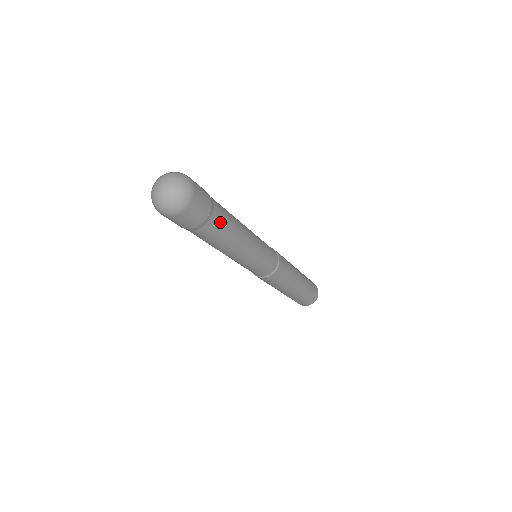
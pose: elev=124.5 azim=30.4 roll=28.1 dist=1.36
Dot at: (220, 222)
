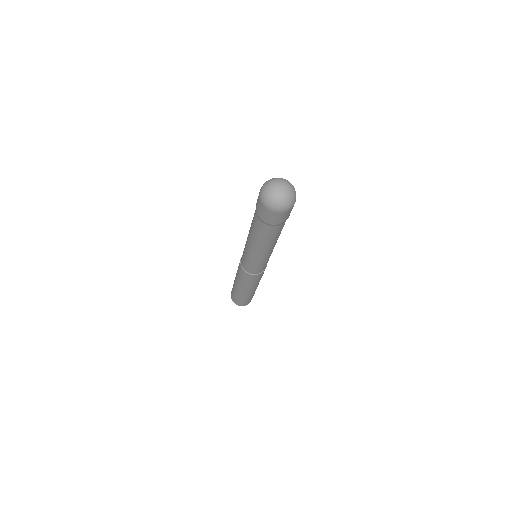
Dot at: occluded
